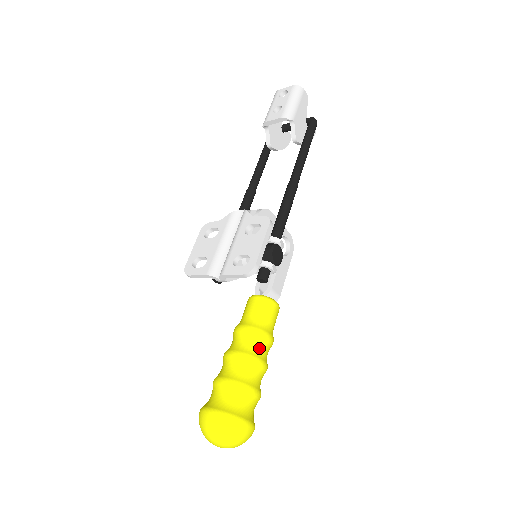
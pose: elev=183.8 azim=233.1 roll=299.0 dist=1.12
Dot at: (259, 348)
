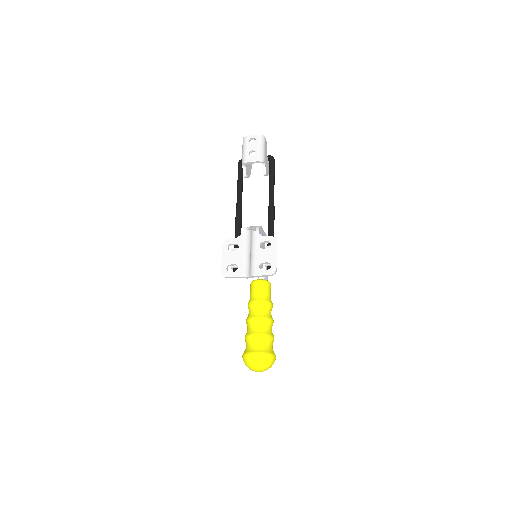
Dot at: (269, 312)
